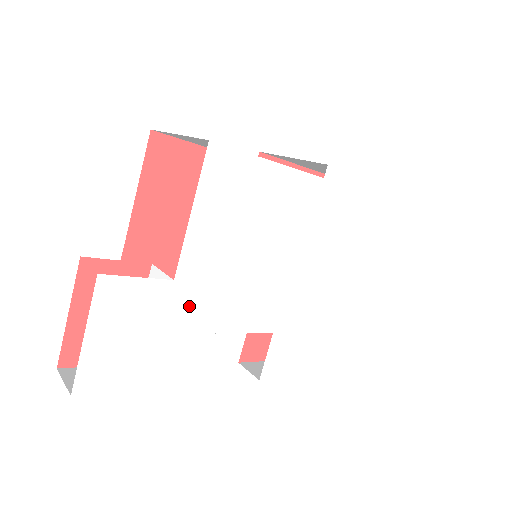
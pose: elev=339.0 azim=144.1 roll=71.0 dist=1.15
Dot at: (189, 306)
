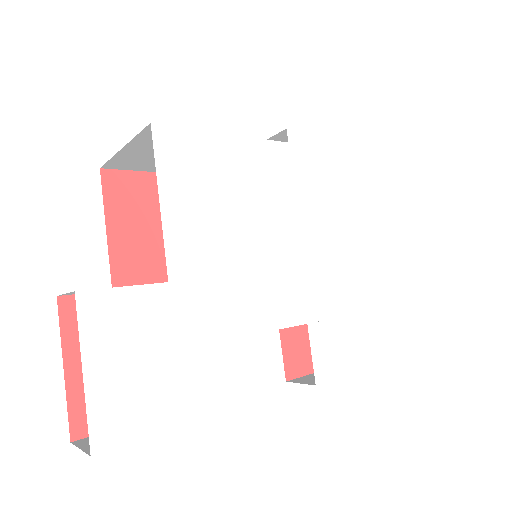
Dot at: (197, 310)
